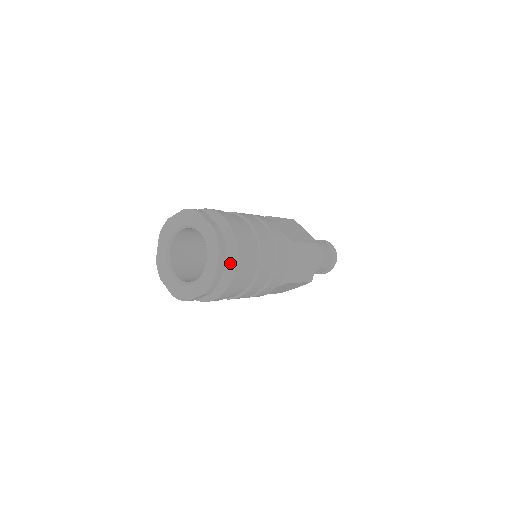
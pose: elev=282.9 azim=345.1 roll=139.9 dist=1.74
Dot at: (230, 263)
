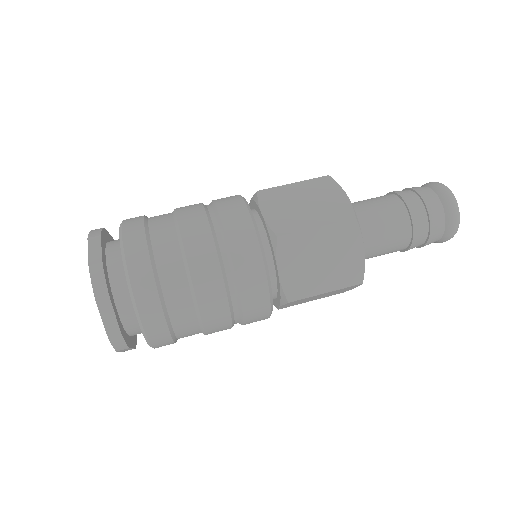
Dot at: (134, 307)
